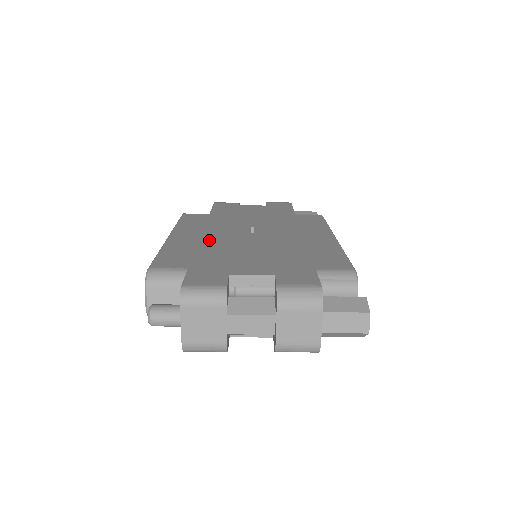
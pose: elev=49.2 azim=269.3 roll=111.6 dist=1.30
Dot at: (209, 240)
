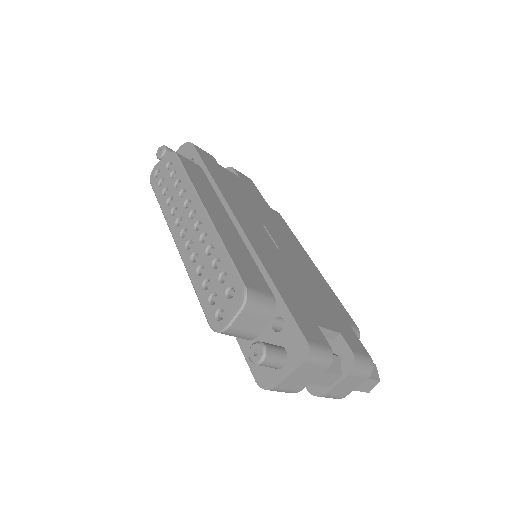
Dot at: (257, 245)
